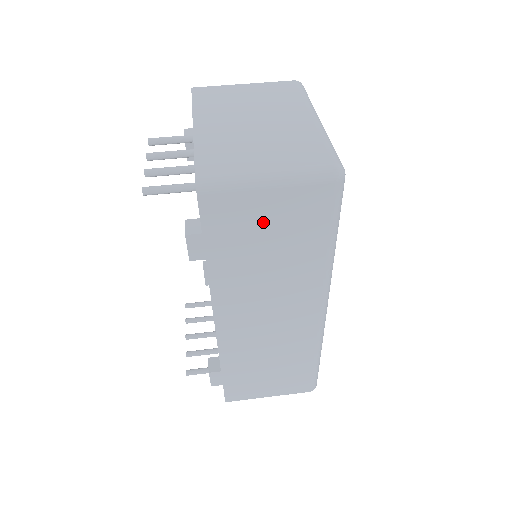
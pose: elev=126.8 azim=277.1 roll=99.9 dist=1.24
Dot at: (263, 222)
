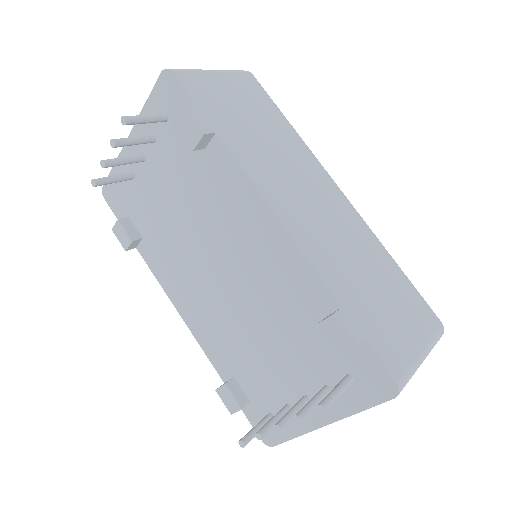
Dot at: (232, 99)
